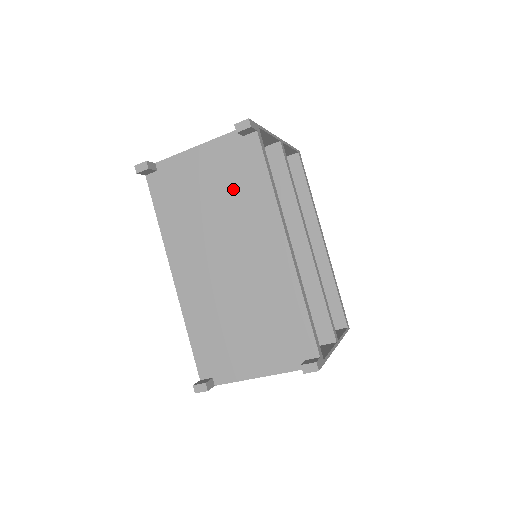
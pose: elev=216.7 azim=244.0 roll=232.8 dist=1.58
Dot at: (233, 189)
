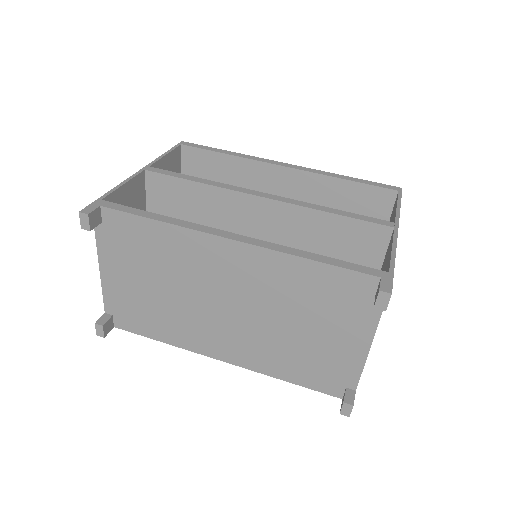
Dot at: (153, 261)
